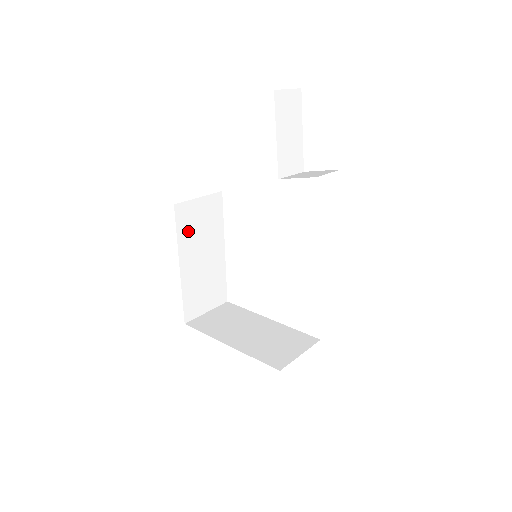
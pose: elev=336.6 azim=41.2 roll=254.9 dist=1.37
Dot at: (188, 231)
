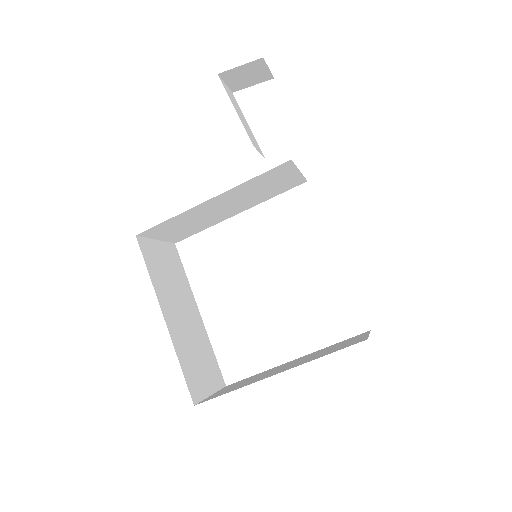
Dot at: (158, 274)
